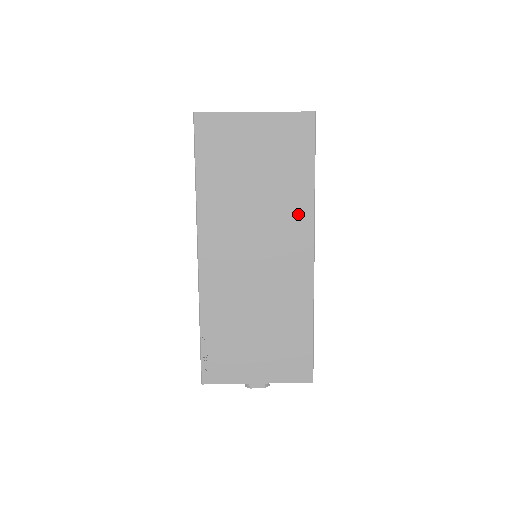
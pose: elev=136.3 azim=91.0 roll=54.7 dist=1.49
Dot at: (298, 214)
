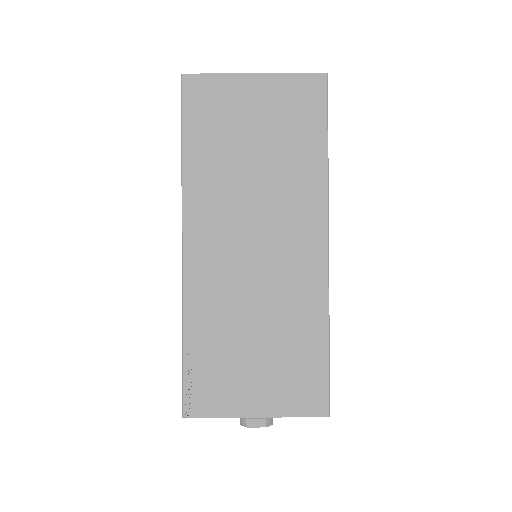
Dot at: (308, 195)
